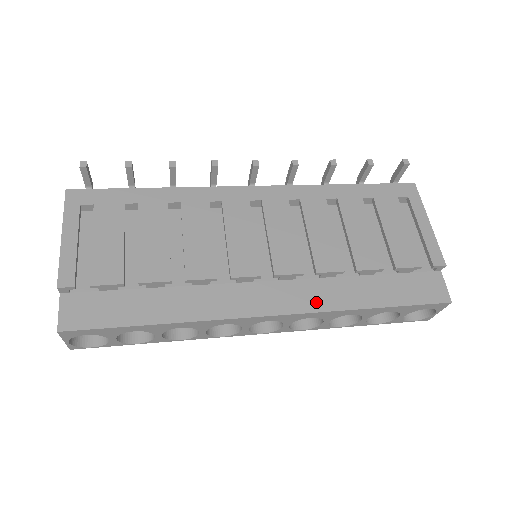
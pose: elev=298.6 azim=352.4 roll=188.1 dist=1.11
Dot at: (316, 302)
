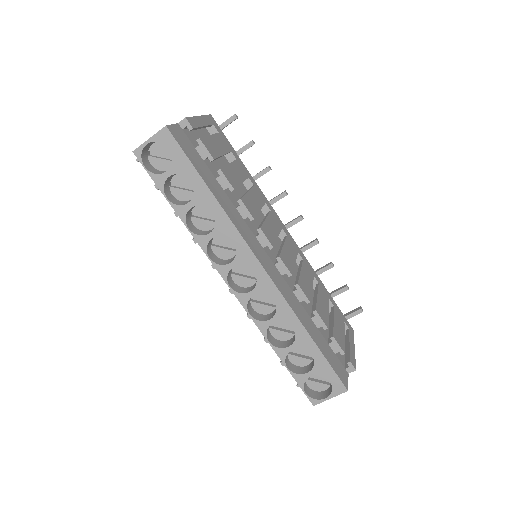
Dot at: (286, 295)
